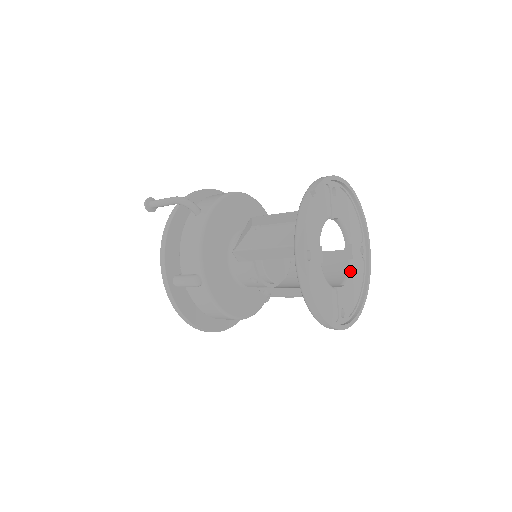
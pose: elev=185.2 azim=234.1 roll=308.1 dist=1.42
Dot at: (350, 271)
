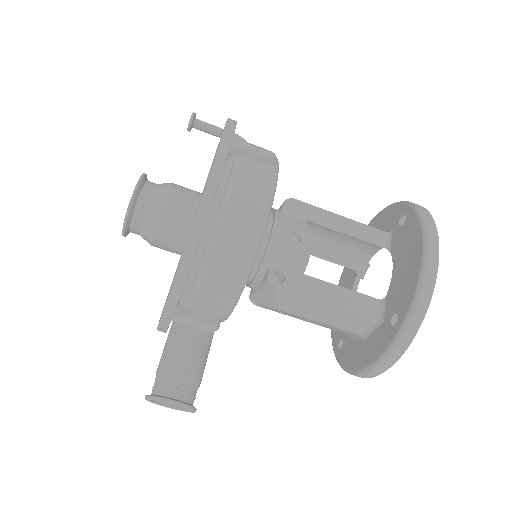
Dot at: occluded
